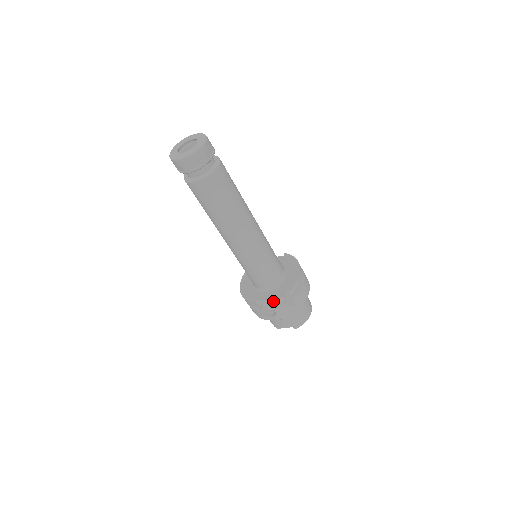
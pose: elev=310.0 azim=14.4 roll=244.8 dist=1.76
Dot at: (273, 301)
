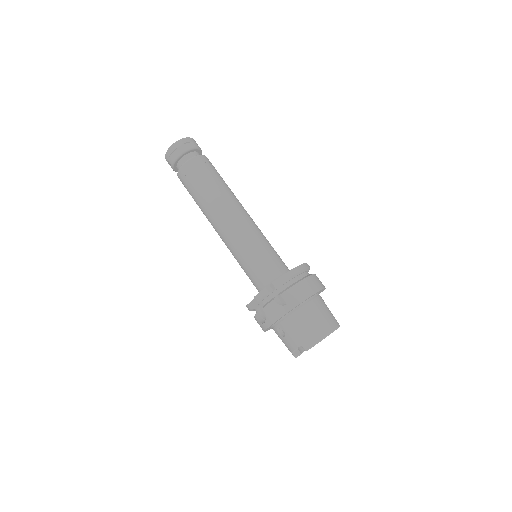
Dot at: (257, 294)
